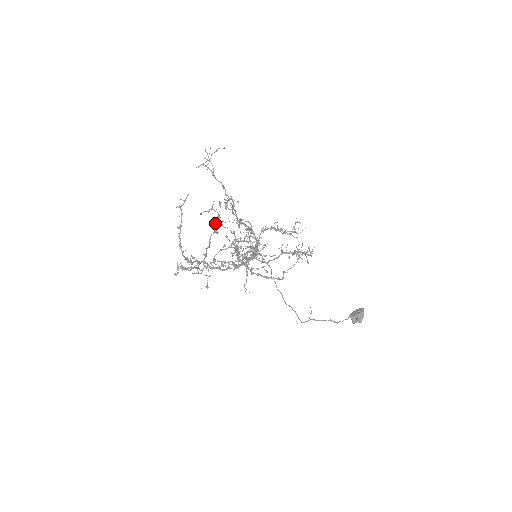
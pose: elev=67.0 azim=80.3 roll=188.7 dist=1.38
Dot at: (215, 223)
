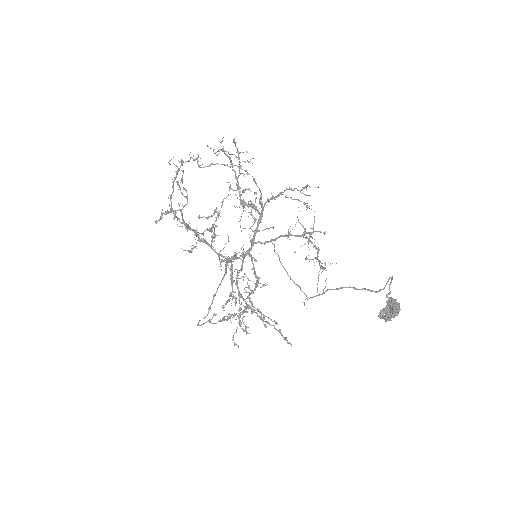
Dot at: (213, 227)
